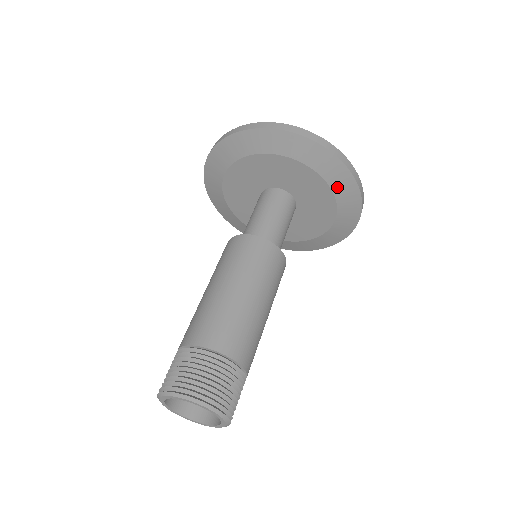
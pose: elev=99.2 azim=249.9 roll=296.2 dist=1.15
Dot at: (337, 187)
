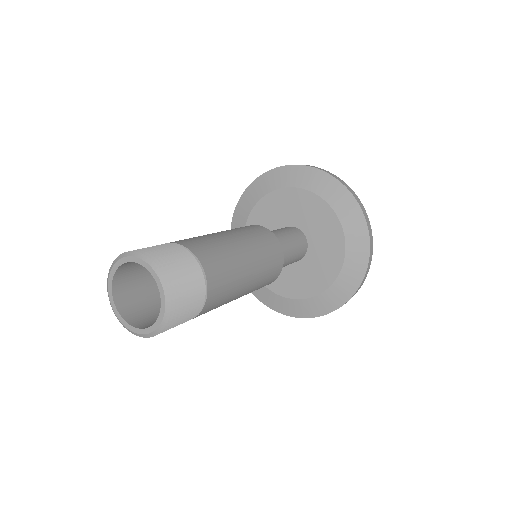
Dot at: (340, 283)
